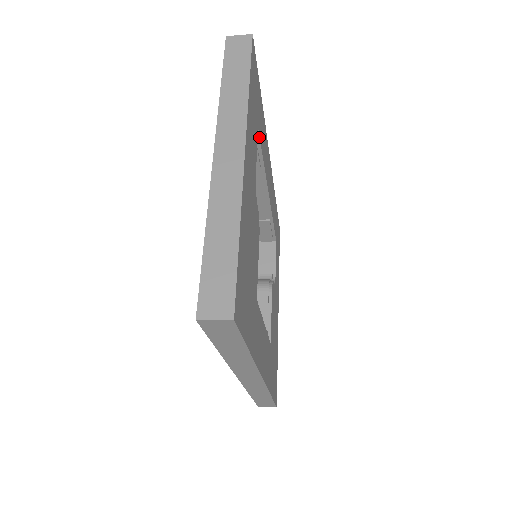
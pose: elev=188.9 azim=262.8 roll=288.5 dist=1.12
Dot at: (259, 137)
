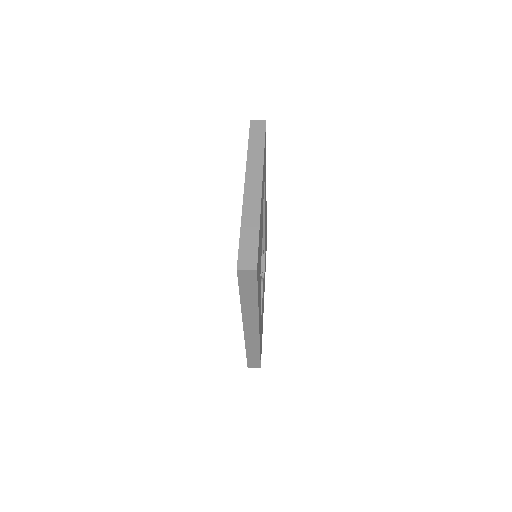
Dot at: occluded
